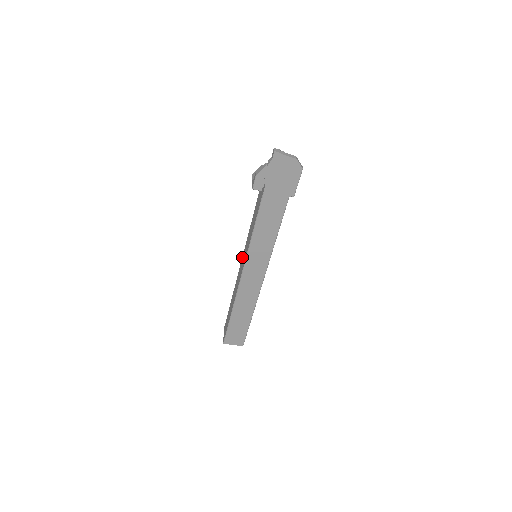
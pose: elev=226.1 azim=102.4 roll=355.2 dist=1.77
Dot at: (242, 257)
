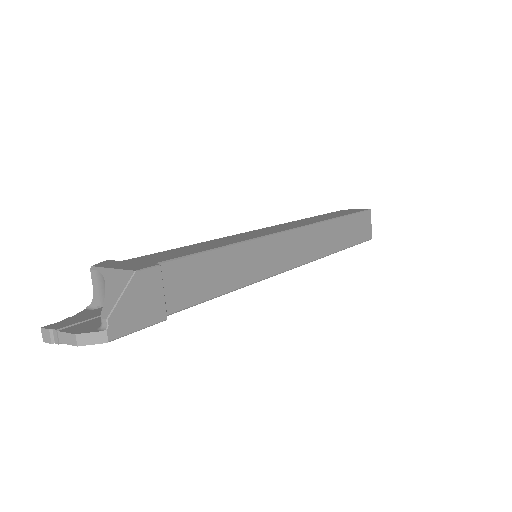
Dot at: occluded
